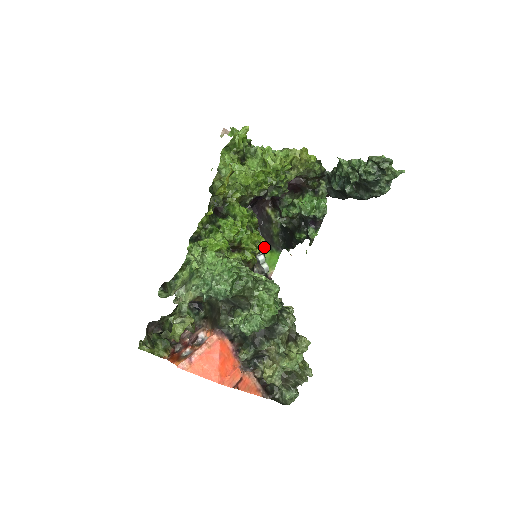
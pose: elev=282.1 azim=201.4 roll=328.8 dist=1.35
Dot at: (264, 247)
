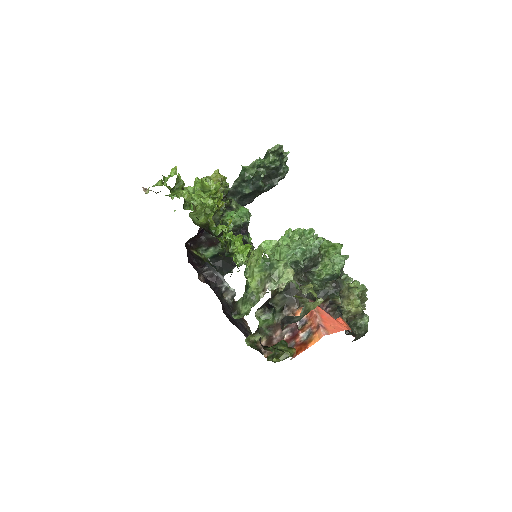
Dot at: (221, 275)
